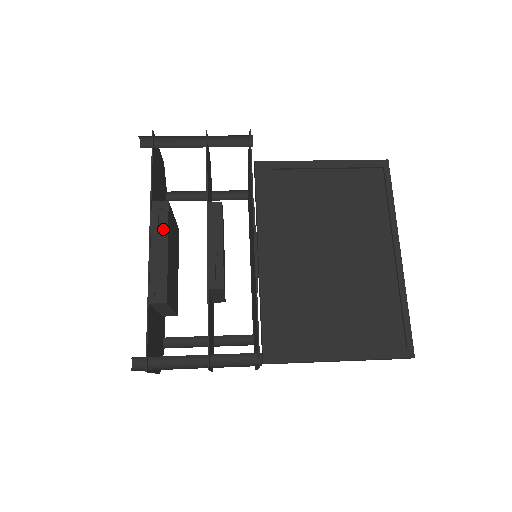
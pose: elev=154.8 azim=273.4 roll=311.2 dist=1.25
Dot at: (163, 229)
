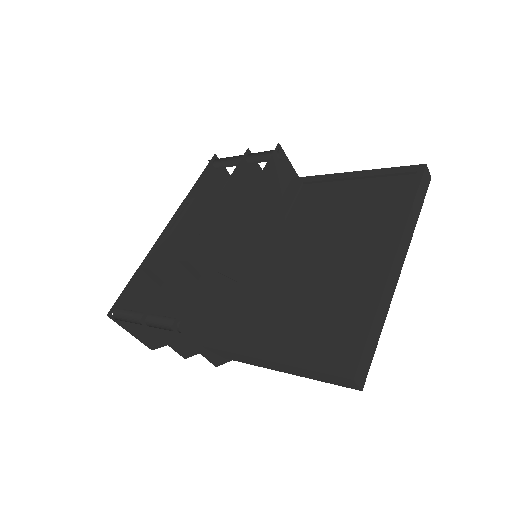
Dot at: (180, 217)
